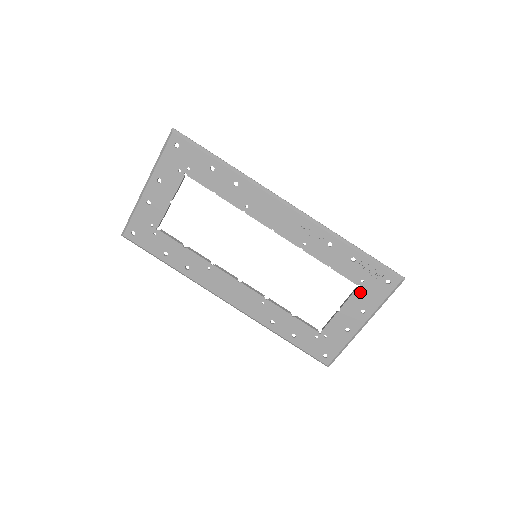
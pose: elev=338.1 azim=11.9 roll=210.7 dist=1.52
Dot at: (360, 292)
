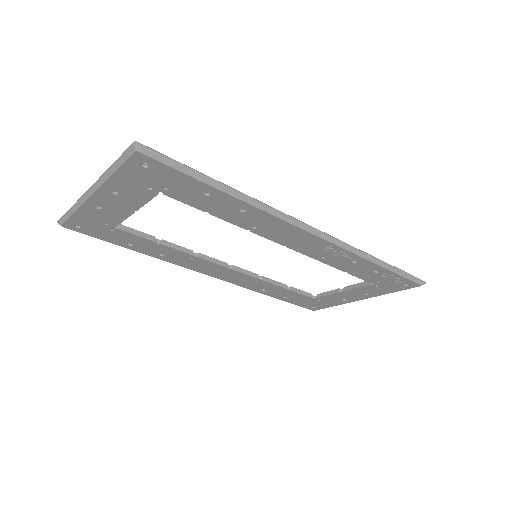
Dot at: (371, 286)
